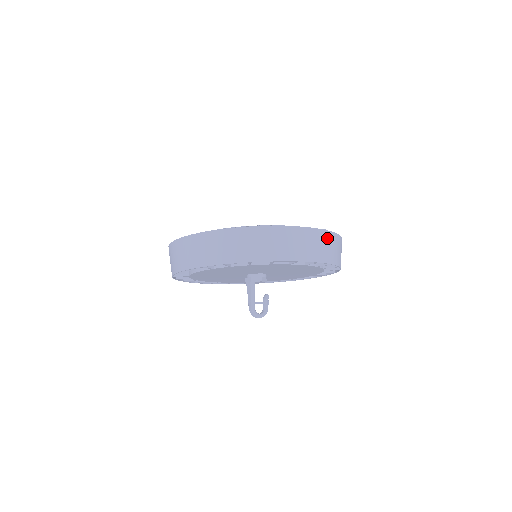
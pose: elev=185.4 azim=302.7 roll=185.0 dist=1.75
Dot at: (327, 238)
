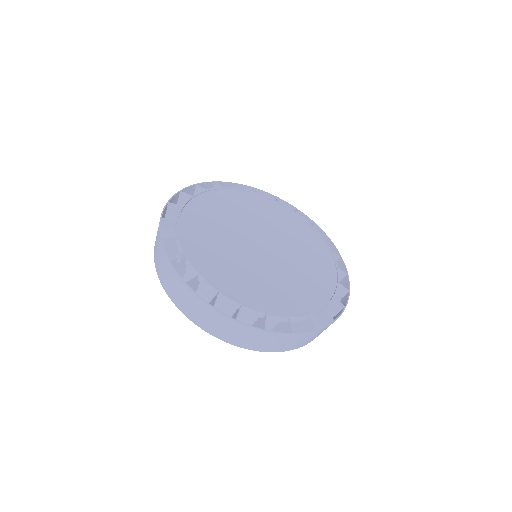
Dot at: occluded
